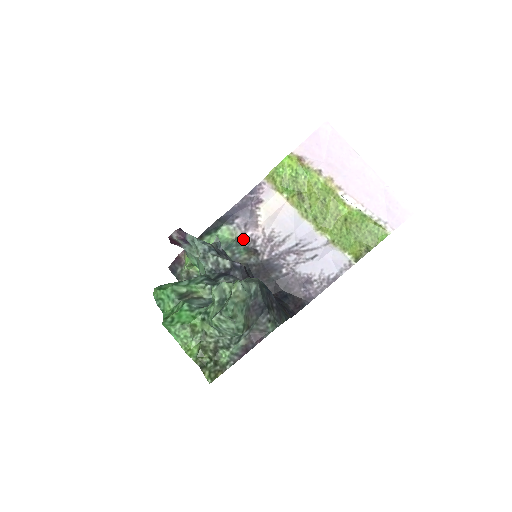
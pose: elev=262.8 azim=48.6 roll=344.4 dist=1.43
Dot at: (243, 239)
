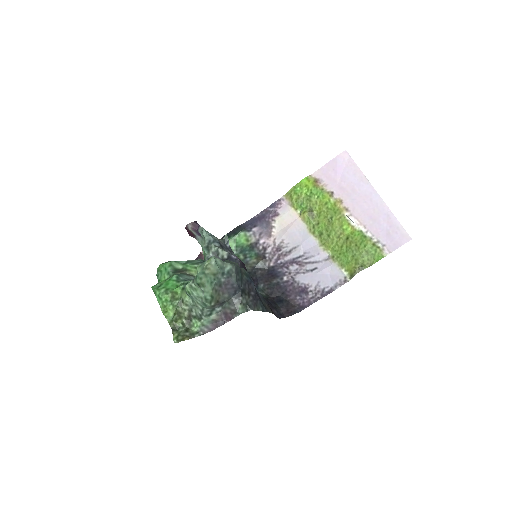
Dot at: (256, 246)
